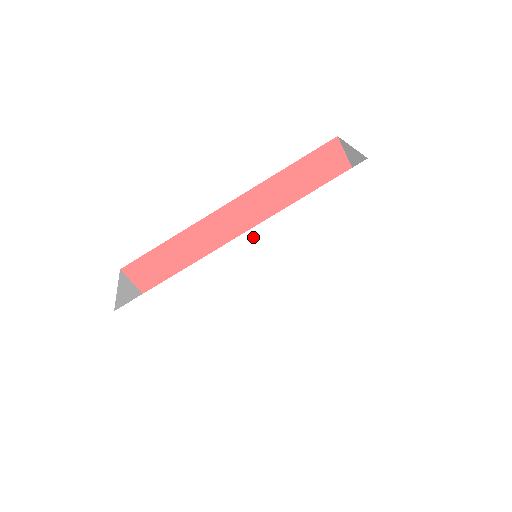
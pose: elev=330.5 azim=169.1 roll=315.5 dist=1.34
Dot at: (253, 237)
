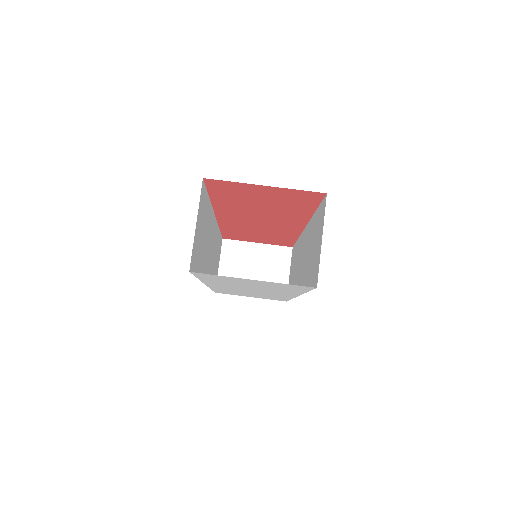
Dot at: (213, 285)
